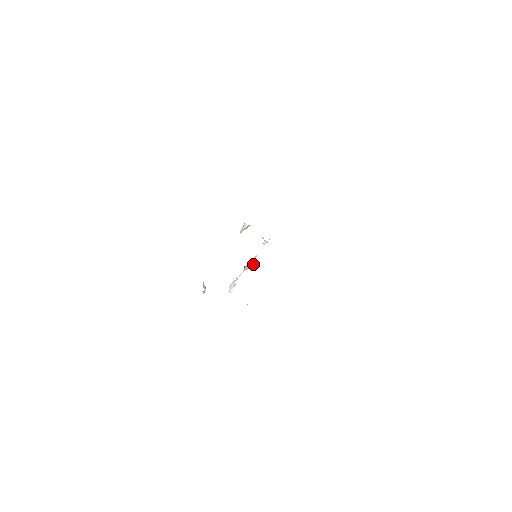
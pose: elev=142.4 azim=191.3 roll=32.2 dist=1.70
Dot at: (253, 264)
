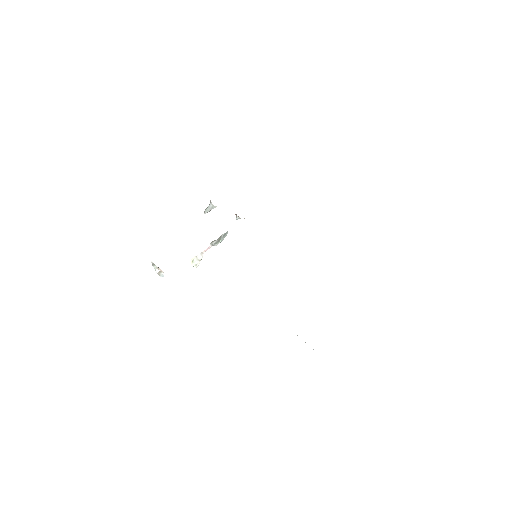
Dot at: (223, 239)
